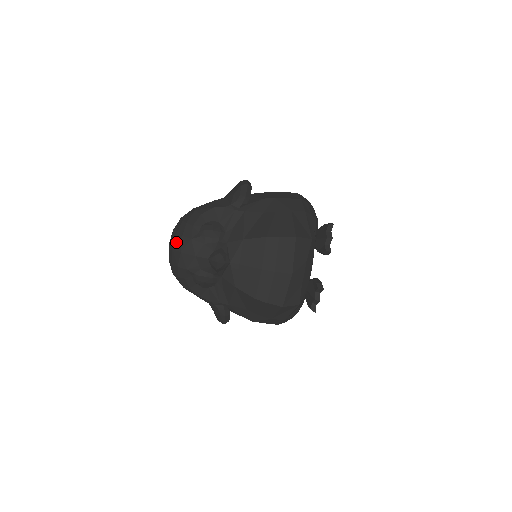
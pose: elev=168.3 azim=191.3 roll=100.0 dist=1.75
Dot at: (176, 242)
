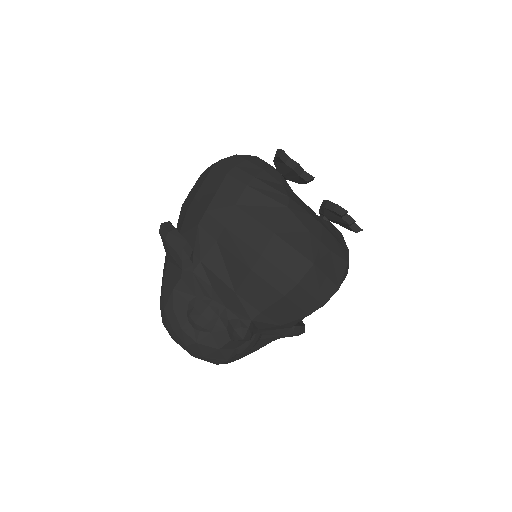
Dot at: (188, 352)
